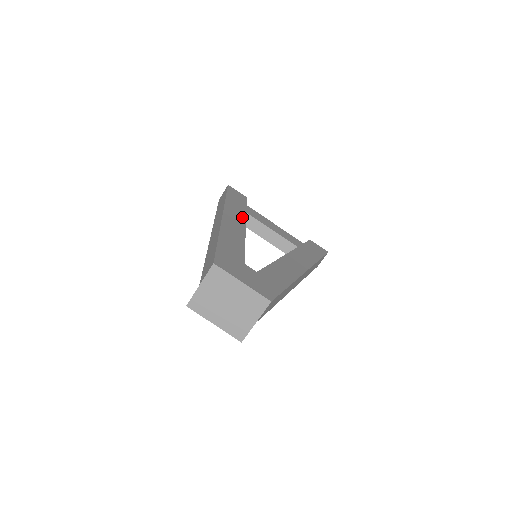
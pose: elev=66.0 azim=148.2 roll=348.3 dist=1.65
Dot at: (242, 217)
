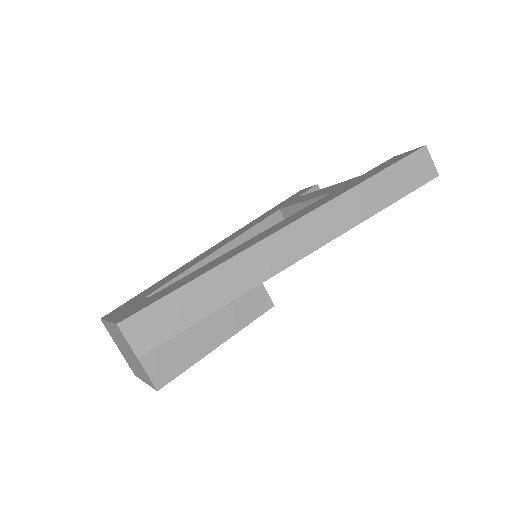
Dot at: (258, 222)
